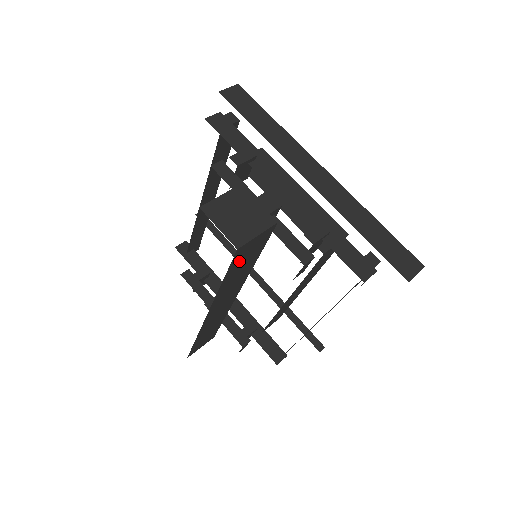
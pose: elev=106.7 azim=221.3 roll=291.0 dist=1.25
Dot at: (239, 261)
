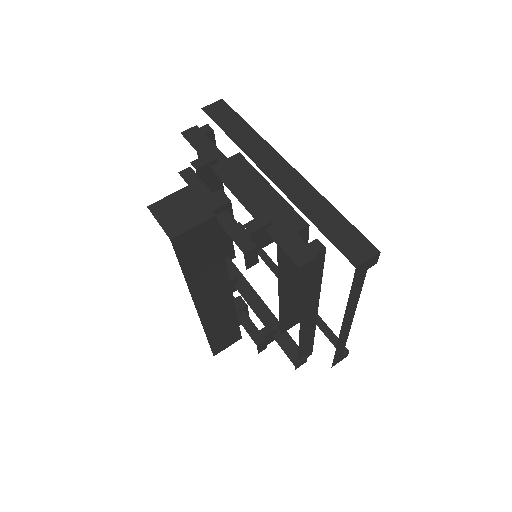
Dot at: (190, 253)
